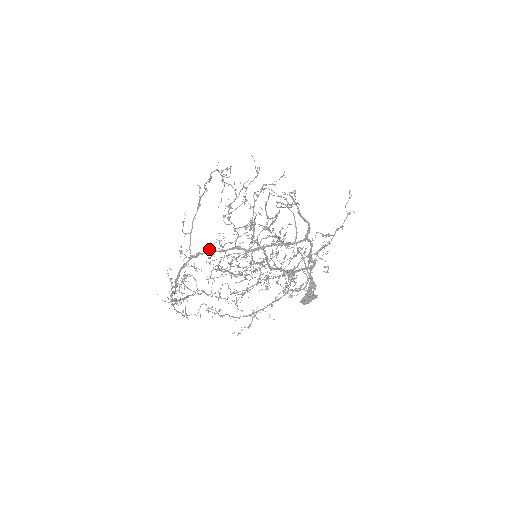
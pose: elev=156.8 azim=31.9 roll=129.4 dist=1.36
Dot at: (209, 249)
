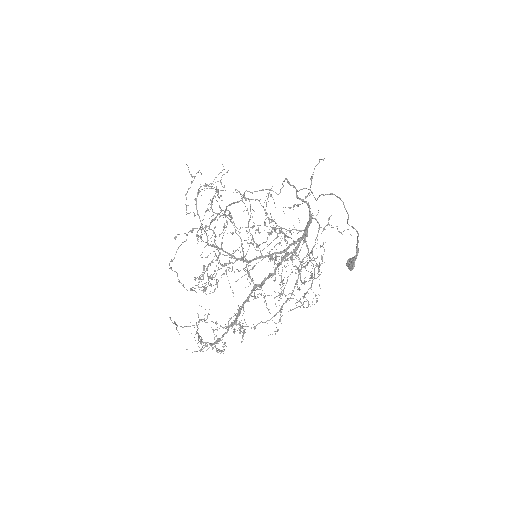
Dot at: occluded
